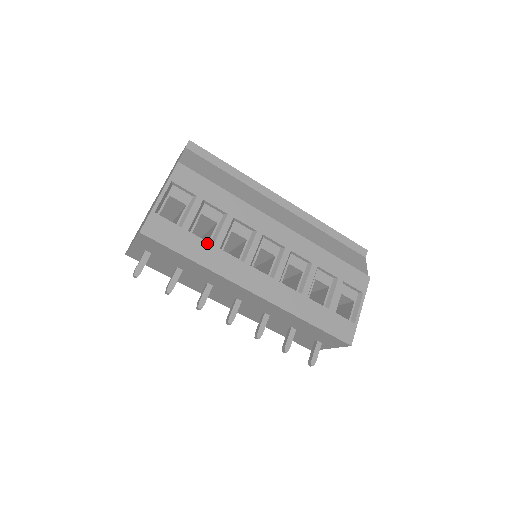
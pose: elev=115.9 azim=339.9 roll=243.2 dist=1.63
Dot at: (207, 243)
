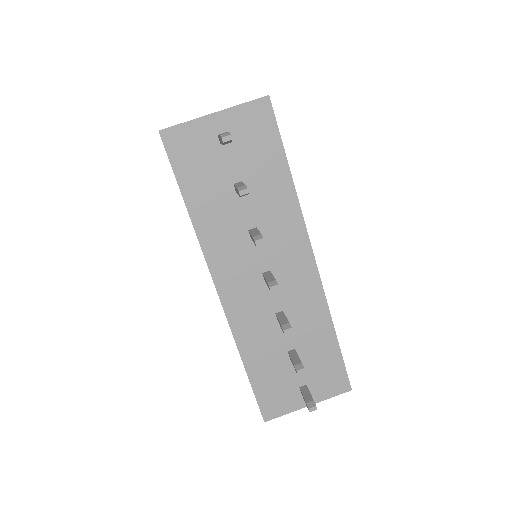
Dot at: occluded
